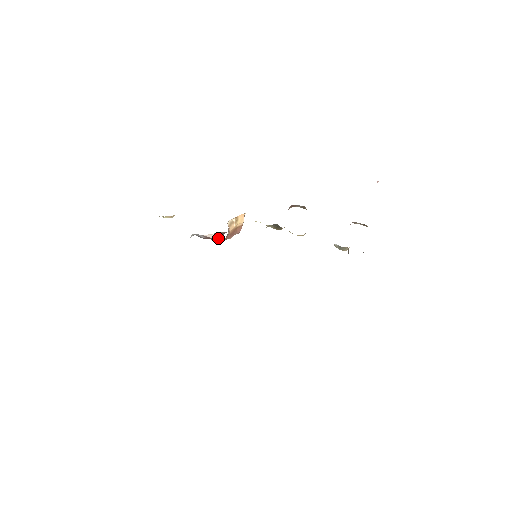
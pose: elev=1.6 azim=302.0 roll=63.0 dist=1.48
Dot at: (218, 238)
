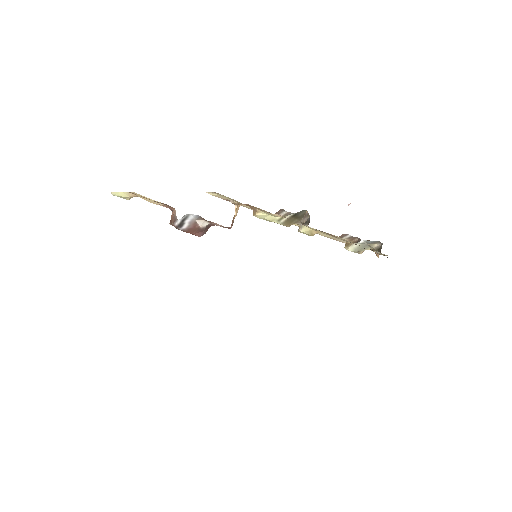
Dot at: (202, 231)
